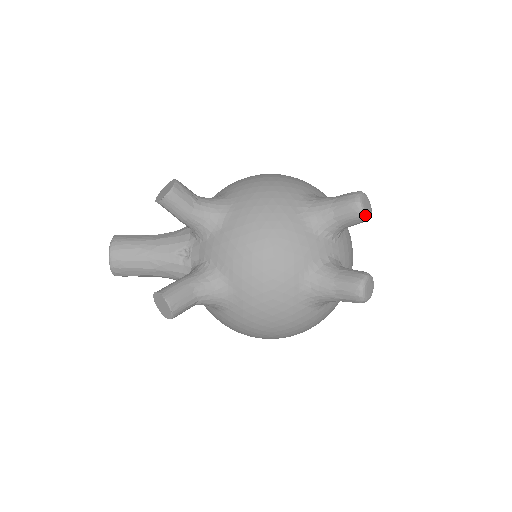
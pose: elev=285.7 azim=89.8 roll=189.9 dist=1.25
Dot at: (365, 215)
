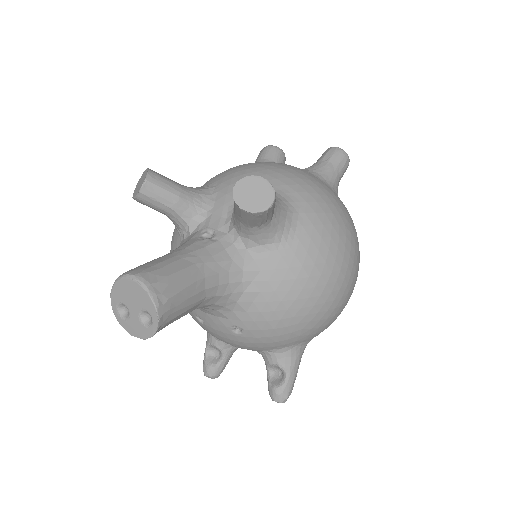
Dot at: (281, 150)
